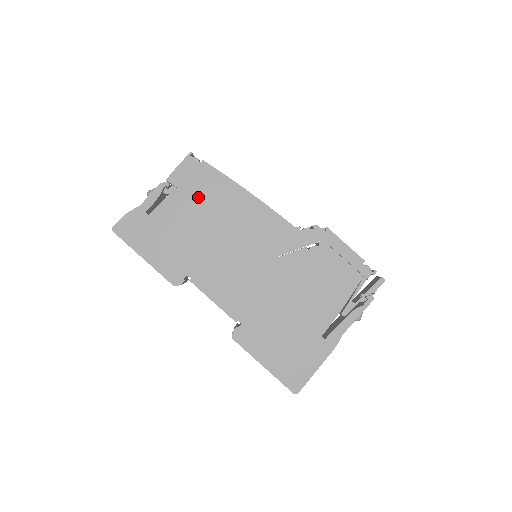
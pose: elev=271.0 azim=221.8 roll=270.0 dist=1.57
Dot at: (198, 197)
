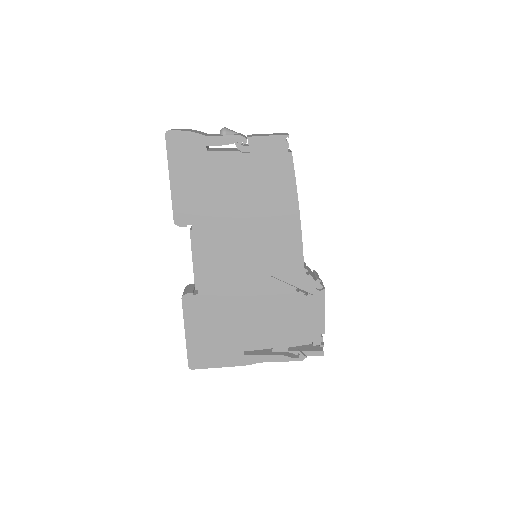
Dot at: (258, 176)
